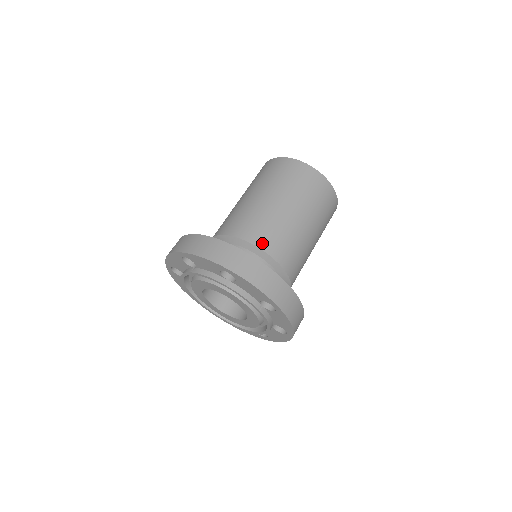
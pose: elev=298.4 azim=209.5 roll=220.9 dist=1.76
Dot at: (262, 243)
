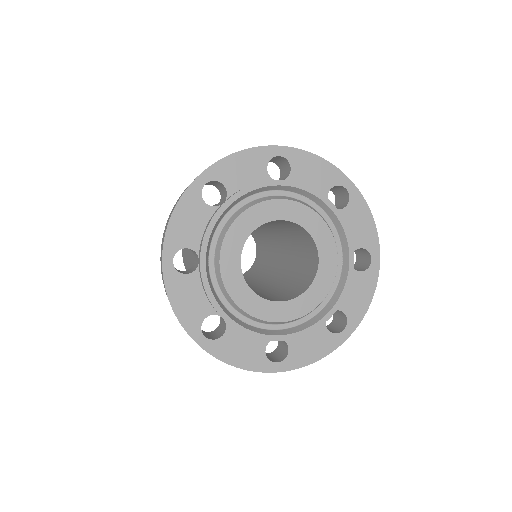
Dot at: occluded
